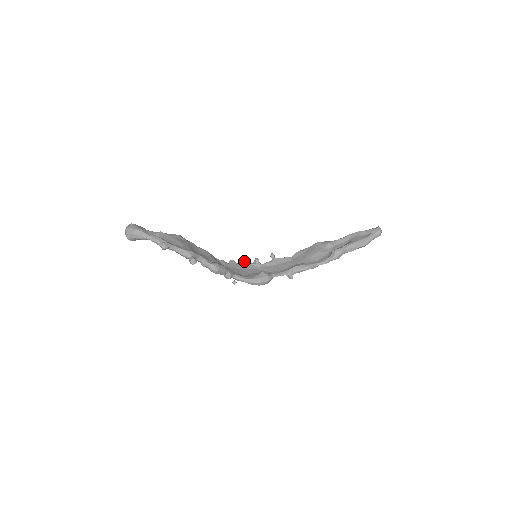
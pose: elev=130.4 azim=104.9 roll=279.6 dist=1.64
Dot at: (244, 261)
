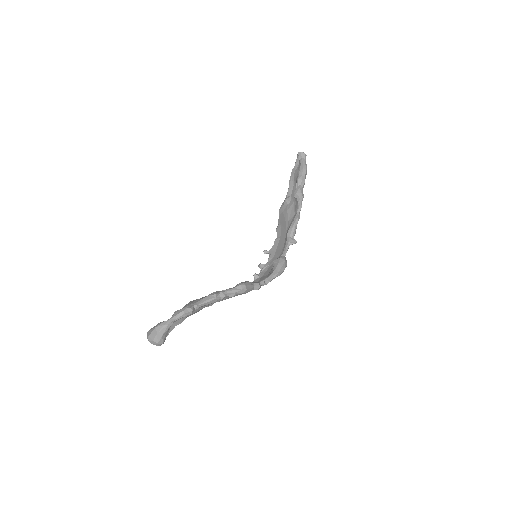
Dot at: (254, 275)
